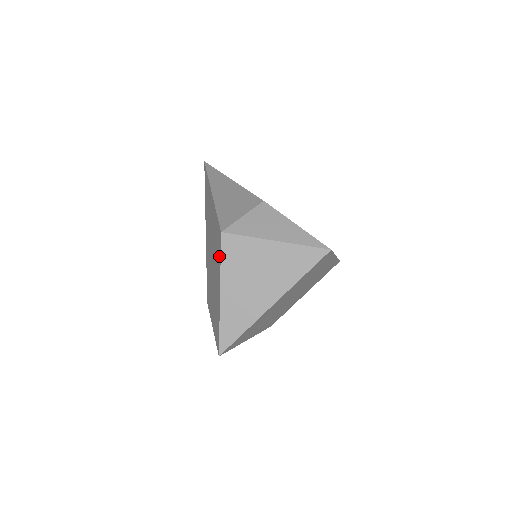
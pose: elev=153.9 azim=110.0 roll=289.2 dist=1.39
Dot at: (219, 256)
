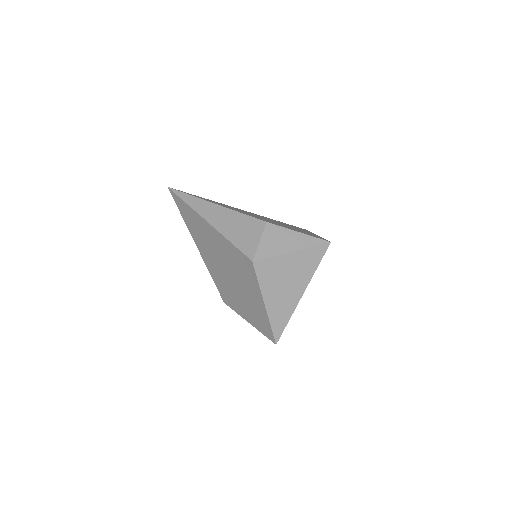
Dot at: (253, 278)
